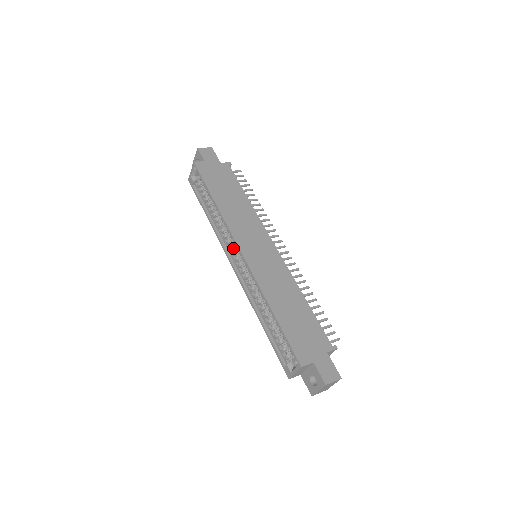
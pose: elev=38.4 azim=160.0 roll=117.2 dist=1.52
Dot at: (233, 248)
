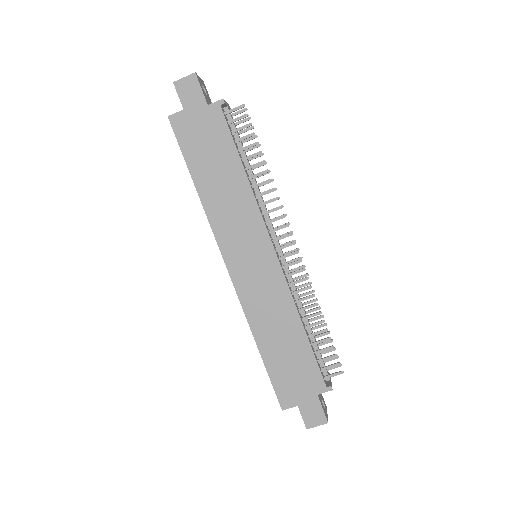
Dot at: occluded
